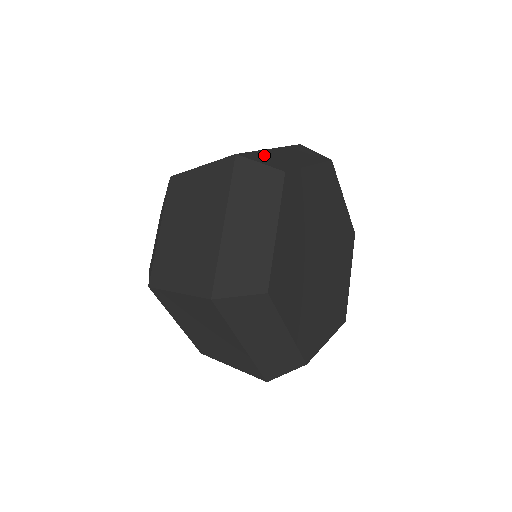
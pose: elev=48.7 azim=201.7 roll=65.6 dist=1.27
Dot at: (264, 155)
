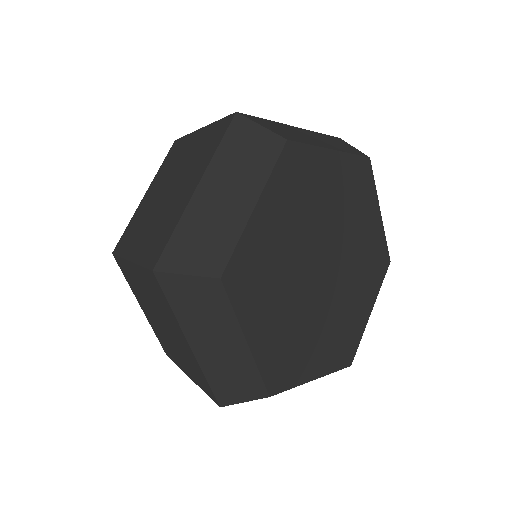
Dot at: (188, 234)
